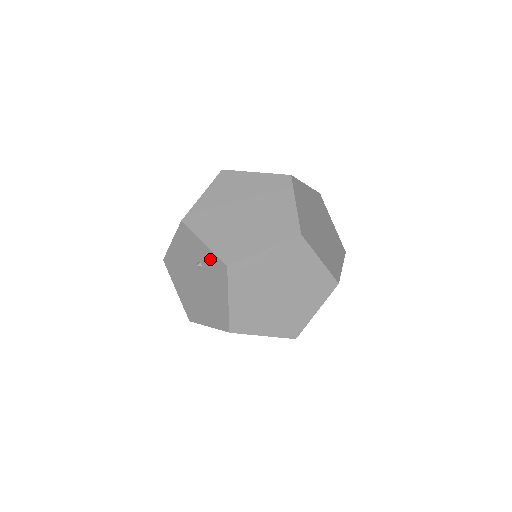
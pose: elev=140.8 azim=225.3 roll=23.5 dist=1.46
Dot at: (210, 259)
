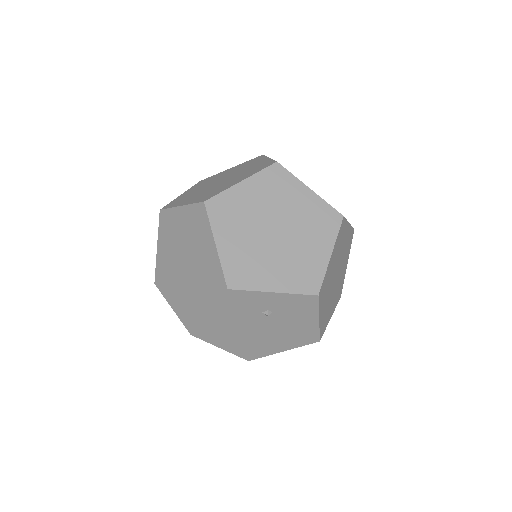
Dot at: (287, 301)
